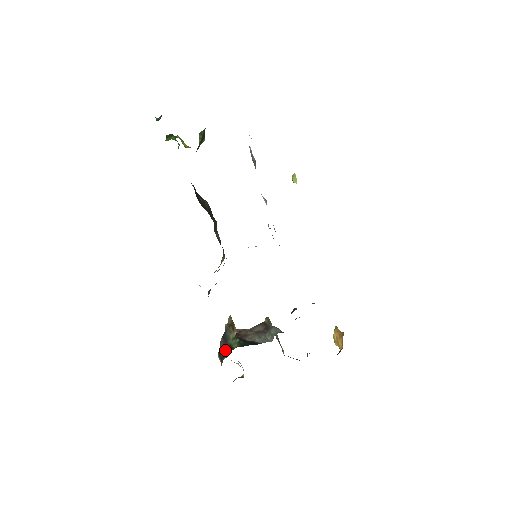
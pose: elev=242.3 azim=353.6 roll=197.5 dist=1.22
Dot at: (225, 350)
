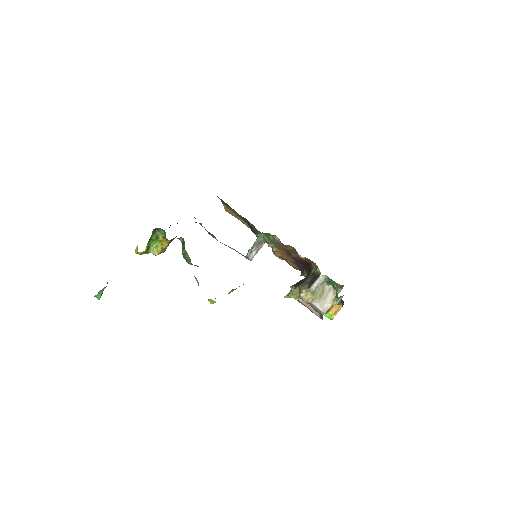
Dot at: (310, 277)
